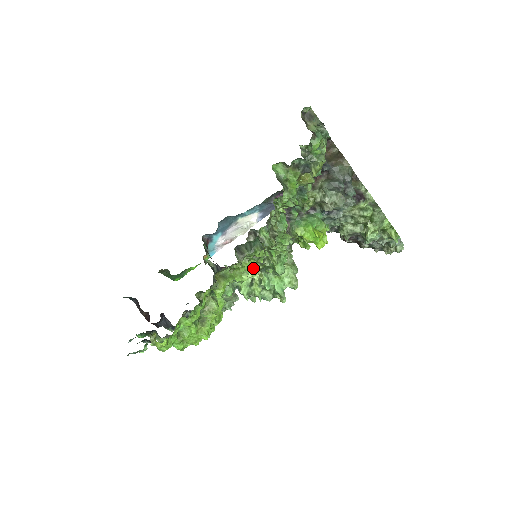
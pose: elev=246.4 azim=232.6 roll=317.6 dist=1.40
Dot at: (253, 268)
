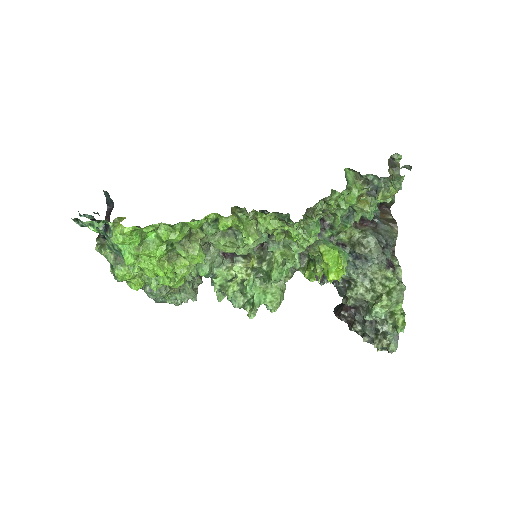
Dot at: (244, 266)
